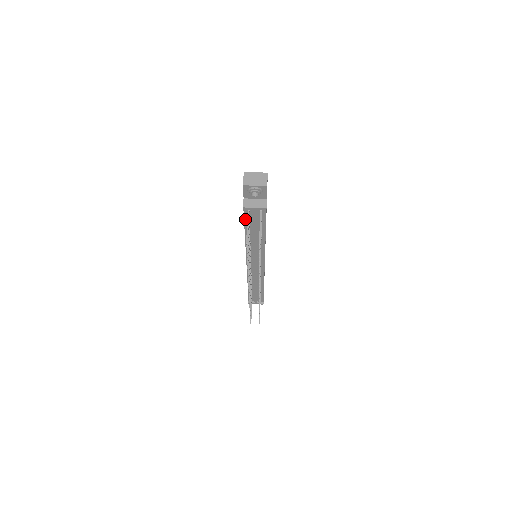
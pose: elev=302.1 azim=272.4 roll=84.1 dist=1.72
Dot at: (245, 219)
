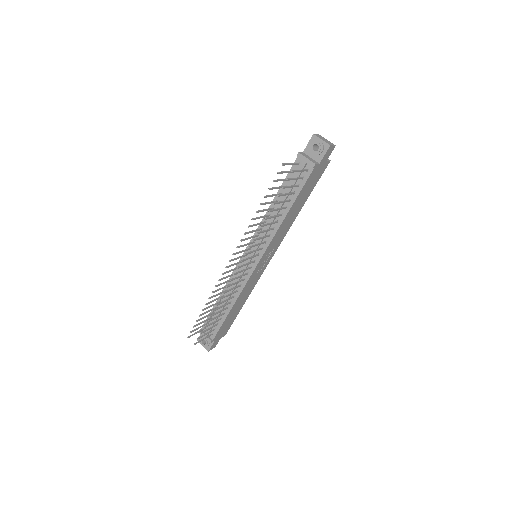
Dot at: (288, 175)
